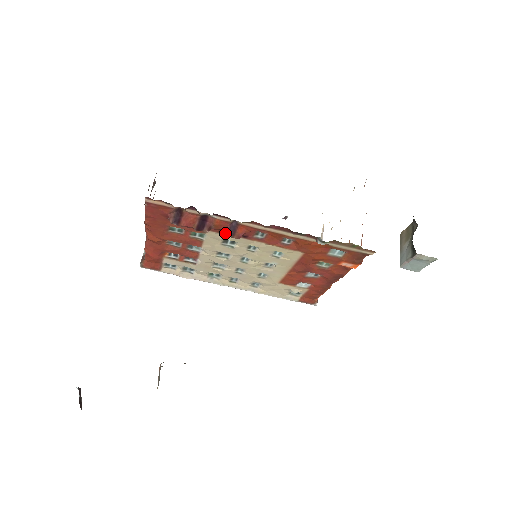
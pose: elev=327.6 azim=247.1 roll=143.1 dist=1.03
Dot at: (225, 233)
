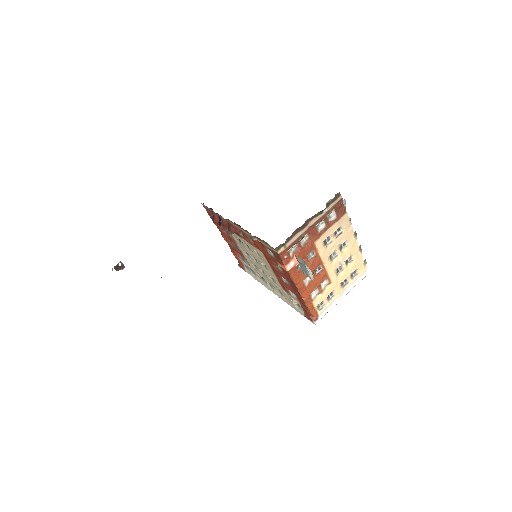
Dot at: (228, 229)
